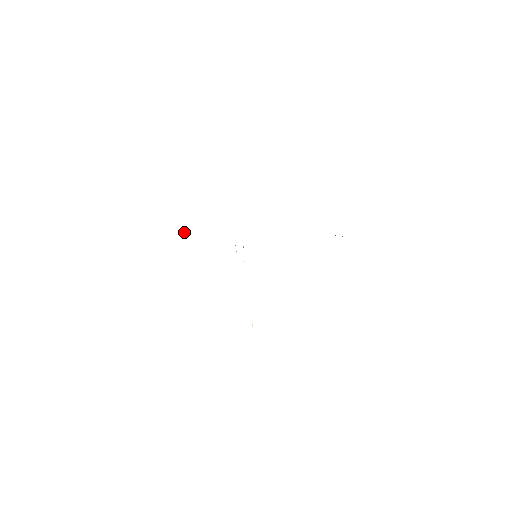
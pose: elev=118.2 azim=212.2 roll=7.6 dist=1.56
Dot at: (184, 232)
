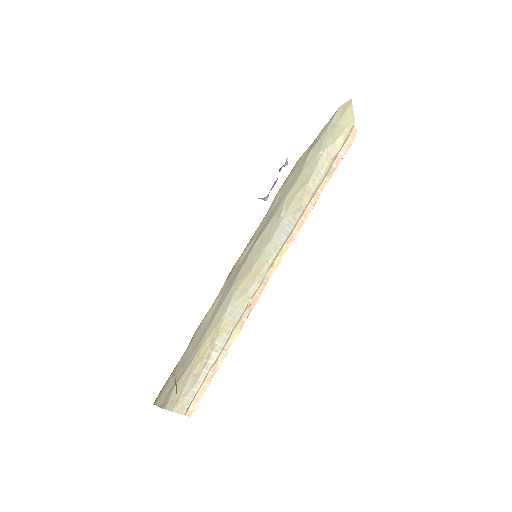
Dot at: (262, 199)
